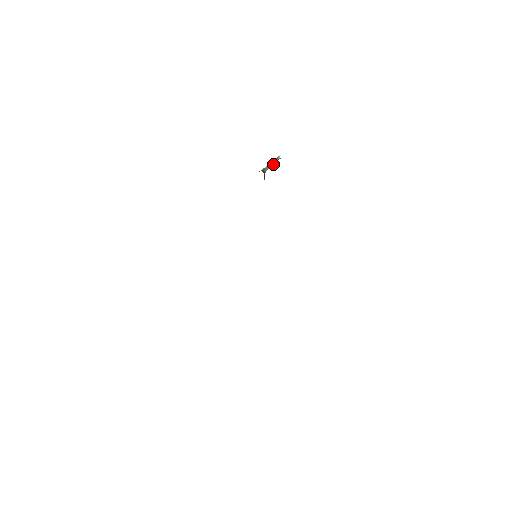
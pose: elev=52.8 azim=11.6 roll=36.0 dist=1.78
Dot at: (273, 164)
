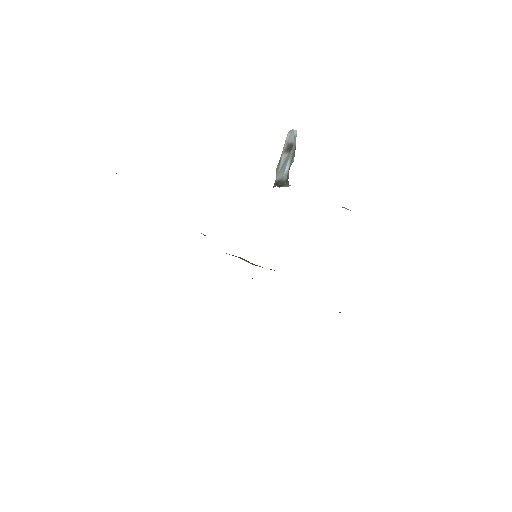
Dot at: (293, 155)
